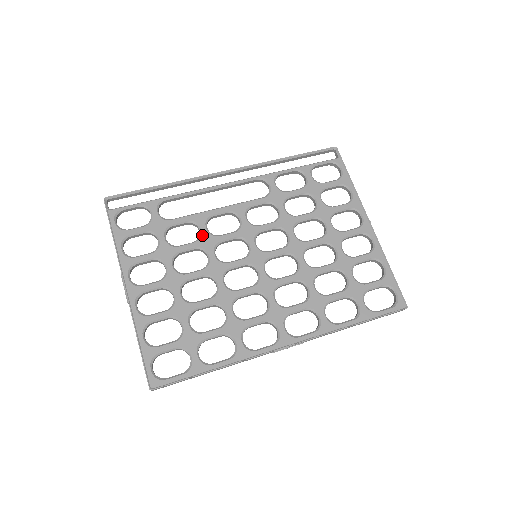
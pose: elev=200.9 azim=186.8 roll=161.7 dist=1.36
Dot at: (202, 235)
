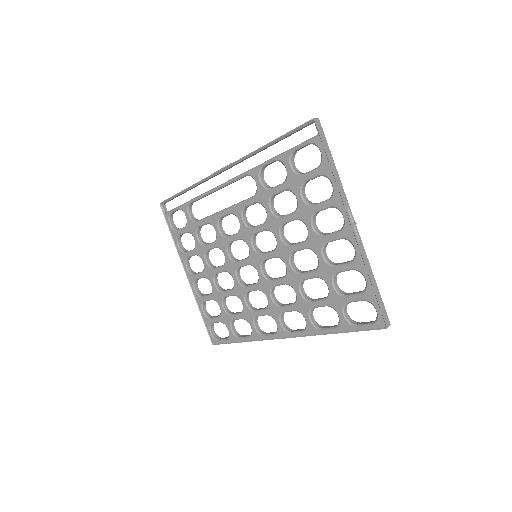
Dot at: (217, 236)
